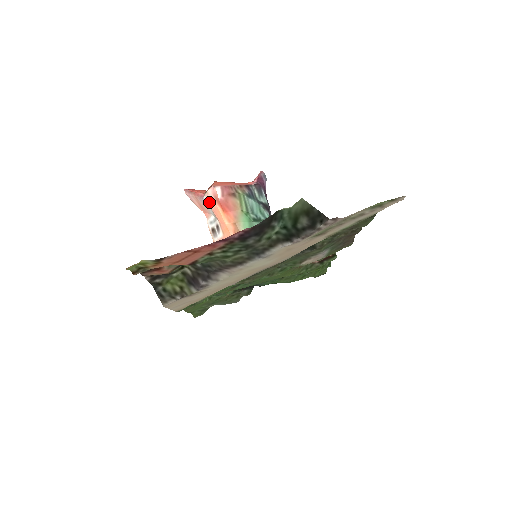
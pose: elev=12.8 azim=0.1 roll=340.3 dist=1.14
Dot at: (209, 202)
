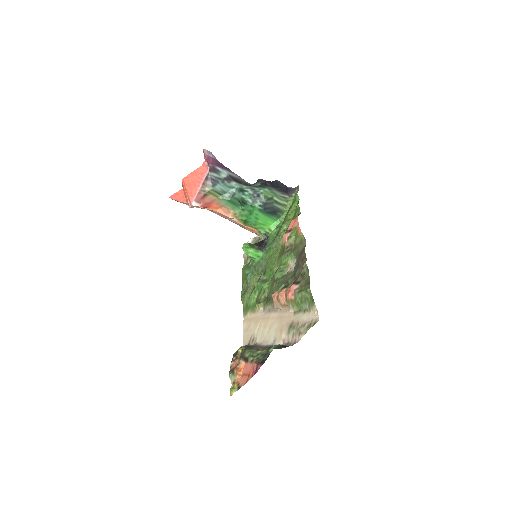
Dot at: occluded
